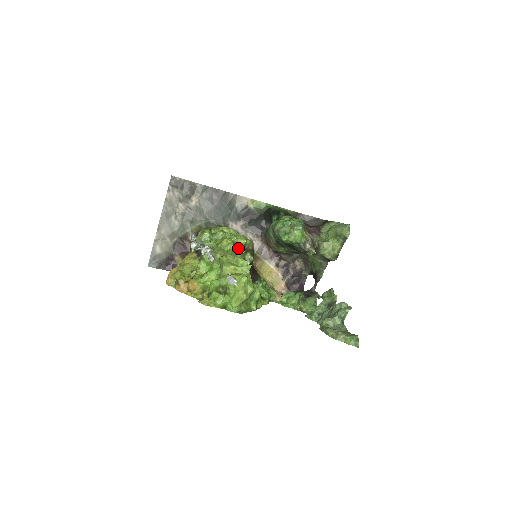
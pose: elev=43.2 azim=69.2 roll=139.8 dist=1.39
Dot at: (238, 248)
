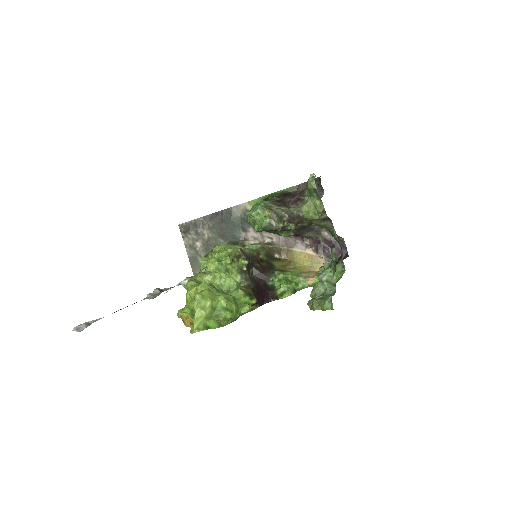
Dot at: (224, 261)
